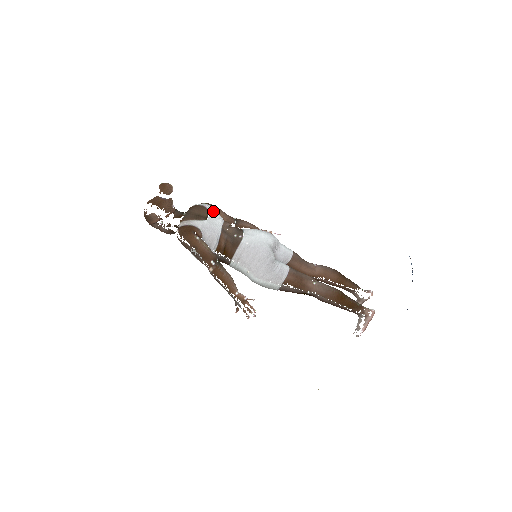
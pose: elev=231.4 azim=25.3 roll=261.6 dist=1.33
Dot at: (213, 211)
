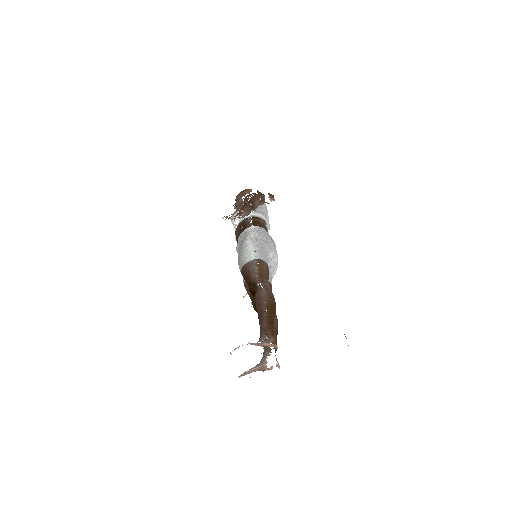
Dot at: occluded
